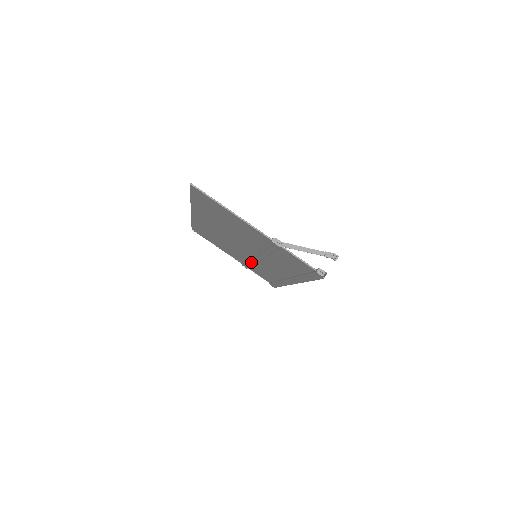
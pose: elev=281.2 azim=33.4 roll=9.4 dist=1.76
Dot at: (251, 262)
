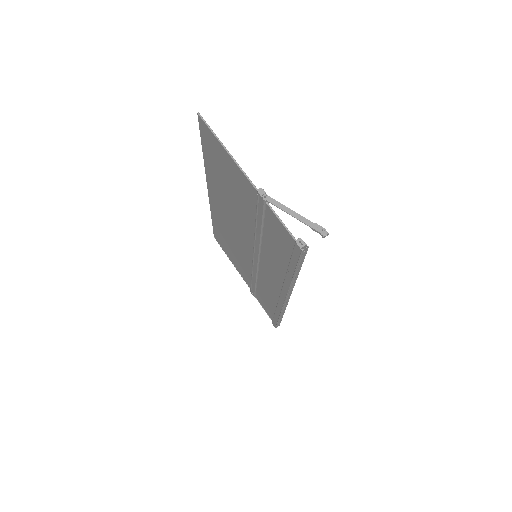
Dot at: (254, 274)
